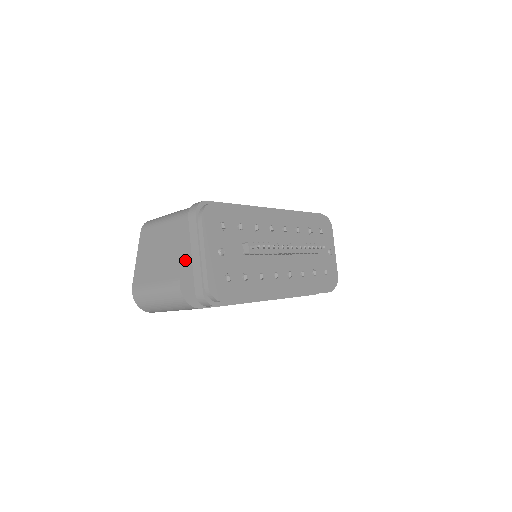
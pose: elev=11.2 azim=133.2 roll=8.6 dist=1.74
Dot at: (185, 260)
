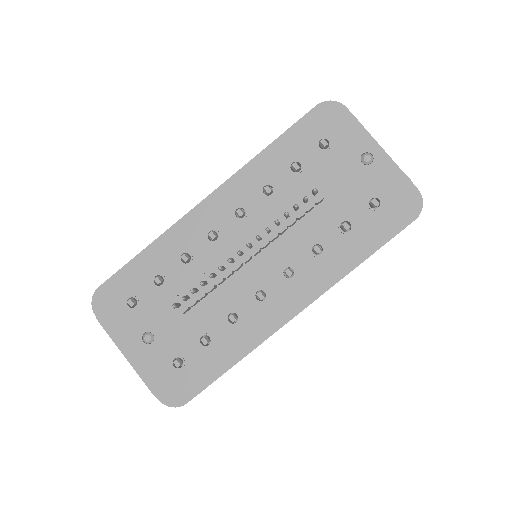
Dot at: occluded
